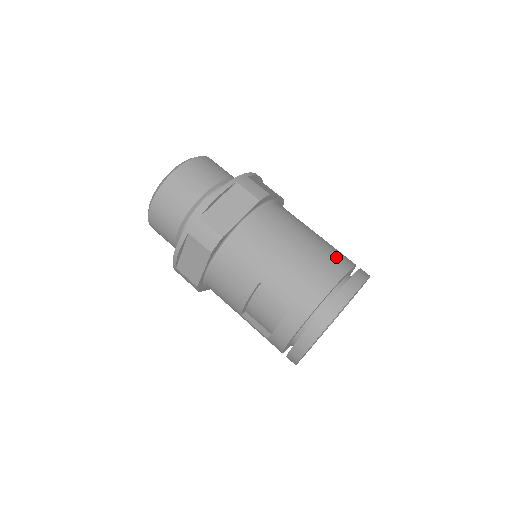
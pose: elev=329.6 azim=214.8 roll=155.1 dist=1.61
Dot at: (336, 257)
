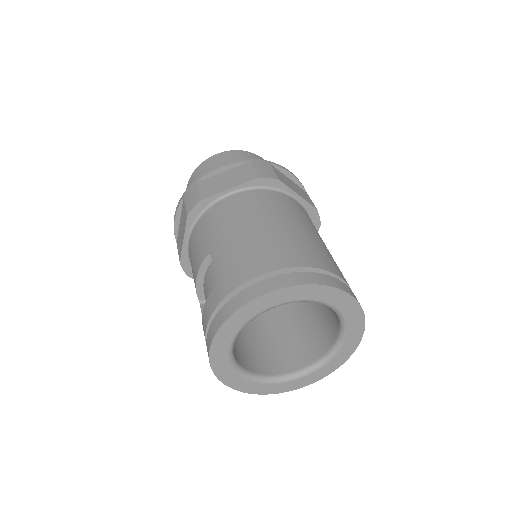
Dot at: (309, 252)
